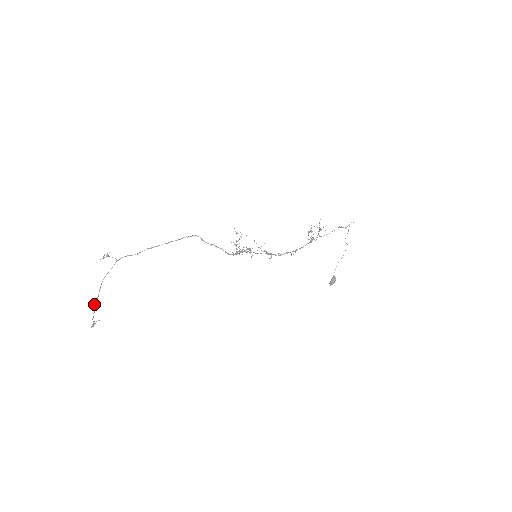
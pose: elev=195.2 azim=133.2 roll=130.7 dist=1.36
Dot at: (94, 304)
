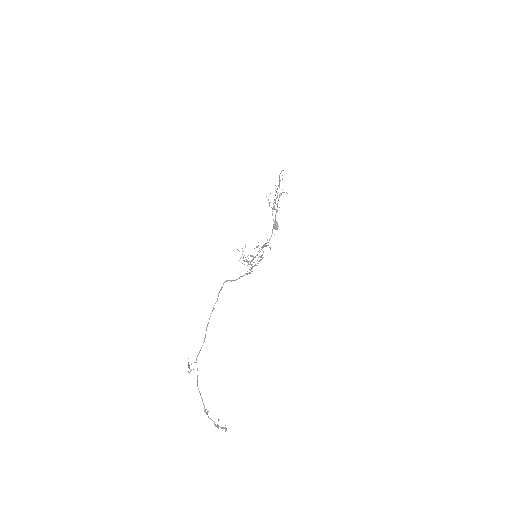
Dot at: (206, 414)
